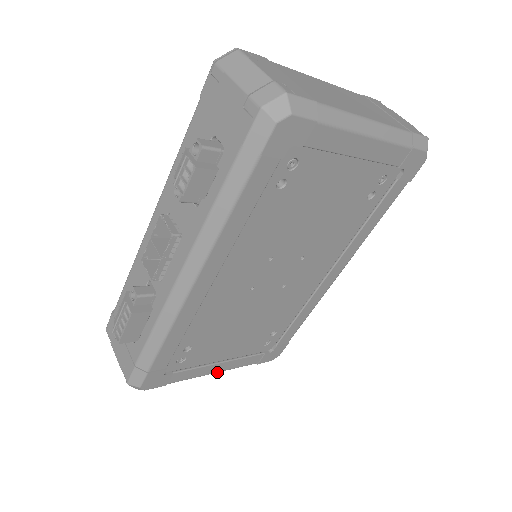
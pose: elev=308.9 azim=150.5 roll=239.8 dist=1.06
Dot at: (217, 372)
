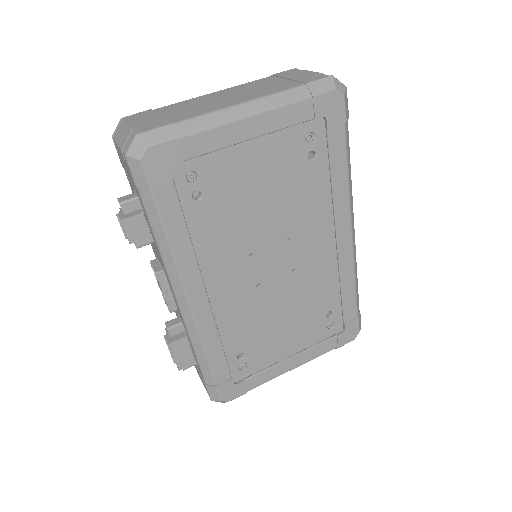
Dot at: (295, 367)
